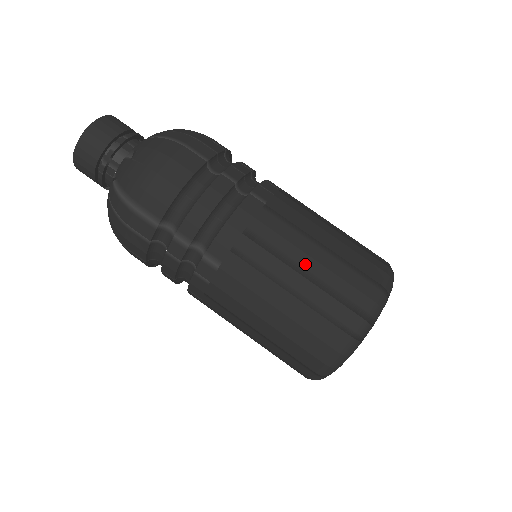
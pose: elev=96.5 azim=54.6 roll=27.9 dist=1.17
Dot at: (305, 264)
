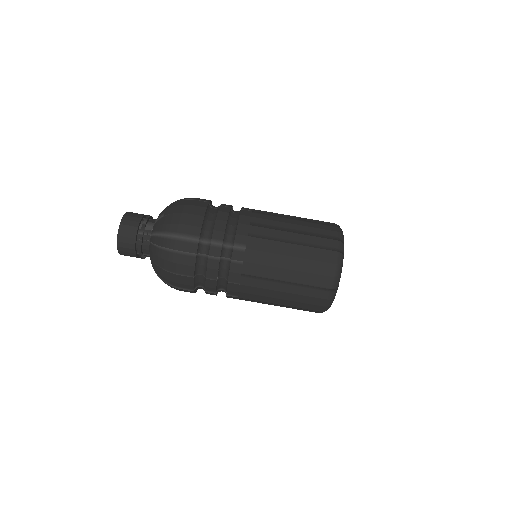
Dot at: (292, 228)
